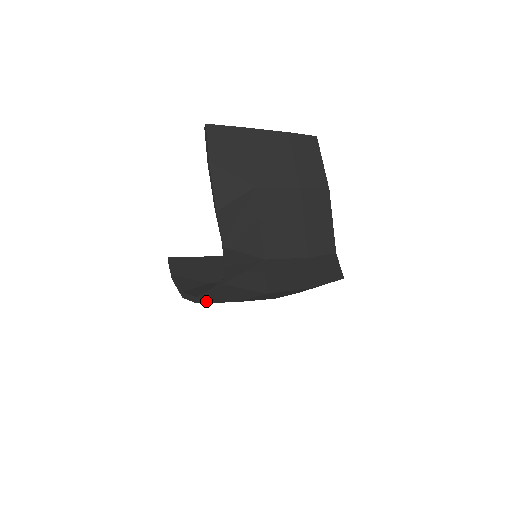
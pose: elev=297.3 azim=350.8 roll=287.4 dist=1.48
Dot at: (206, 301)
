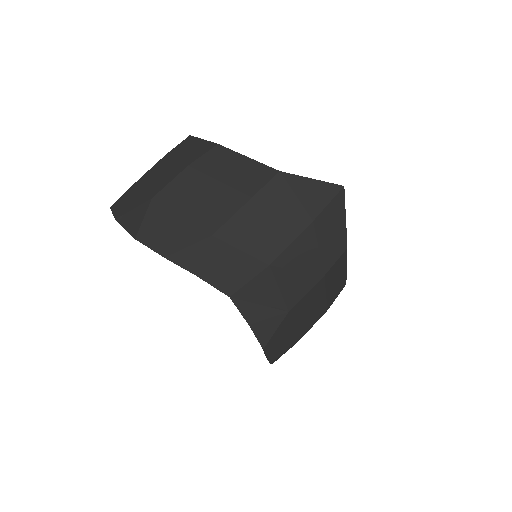
Dot at: (264, 337)
